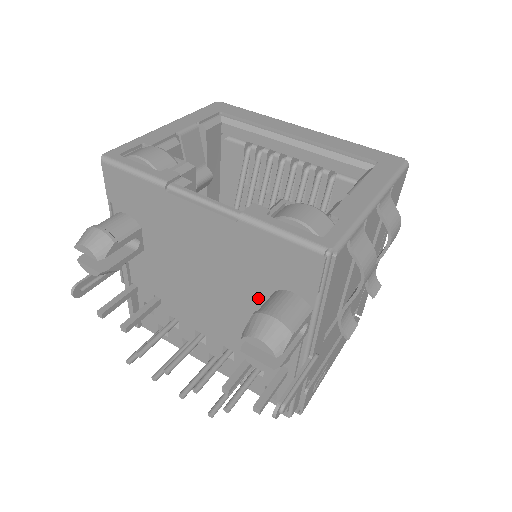
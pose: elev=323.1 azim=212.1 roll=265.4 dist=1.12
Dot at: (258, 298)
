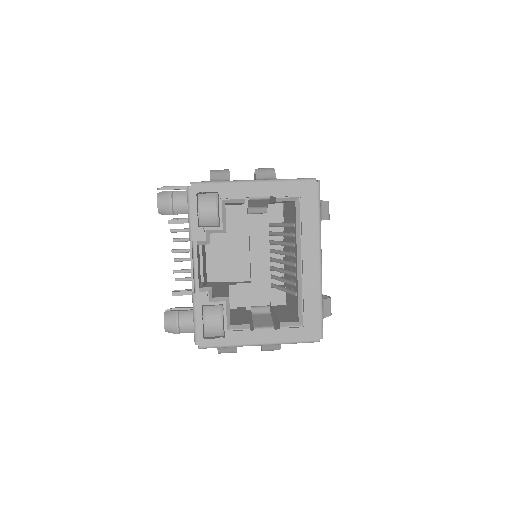
Dot at: occluded
